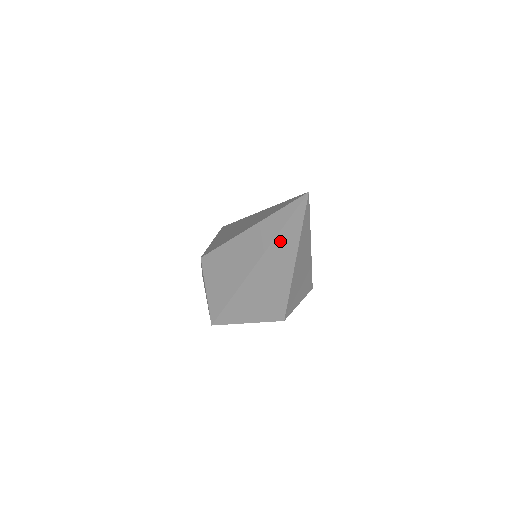
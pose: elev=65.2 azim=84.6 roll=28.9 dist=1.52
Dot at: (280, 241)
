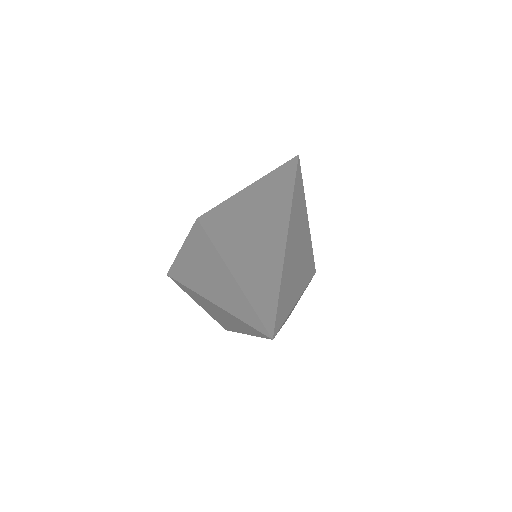
Dot at: (235, 318)
